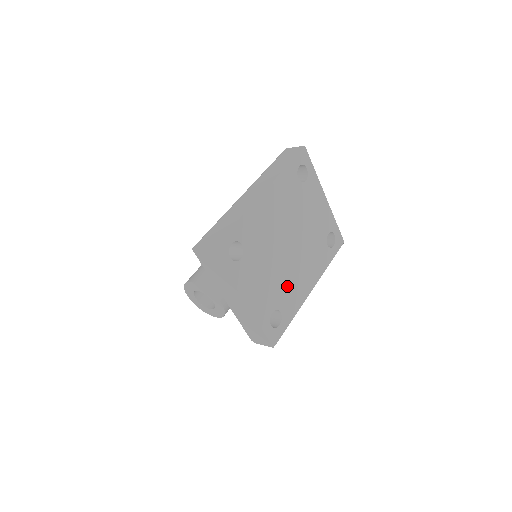
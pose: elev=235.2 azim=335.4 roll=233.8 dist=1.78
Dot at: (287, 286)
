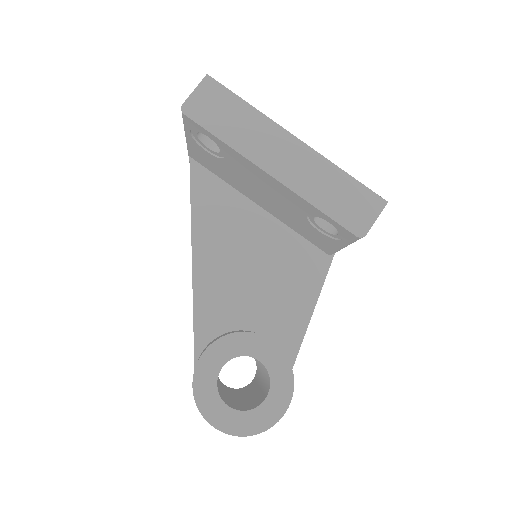
Dot at: occluded
